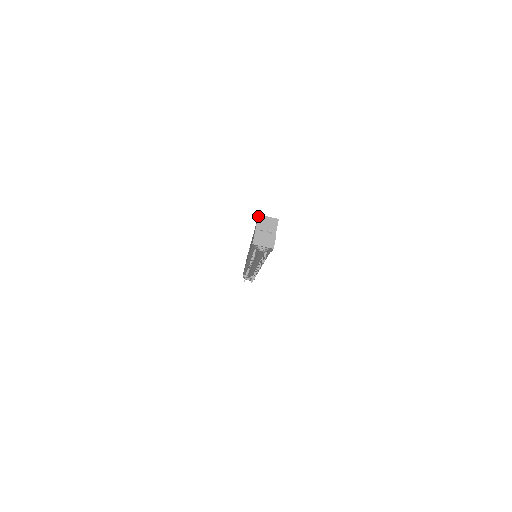
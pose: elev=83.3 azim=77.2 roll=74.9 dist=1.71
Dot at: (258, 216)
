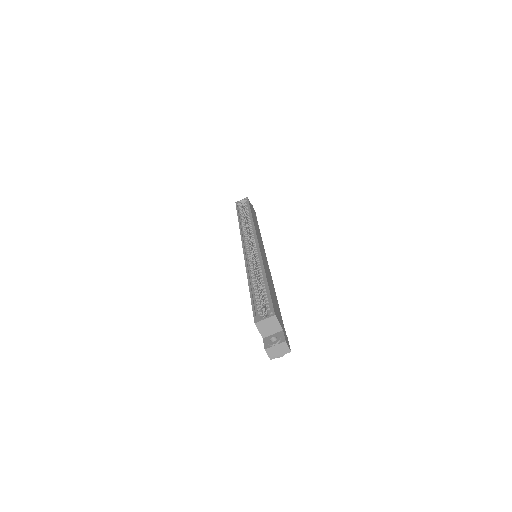
Dot at: occluded
